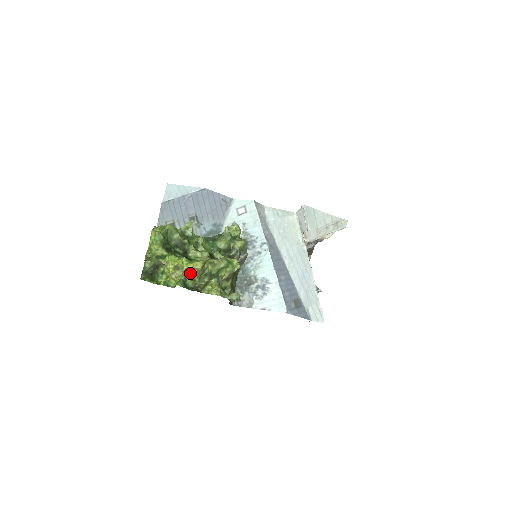
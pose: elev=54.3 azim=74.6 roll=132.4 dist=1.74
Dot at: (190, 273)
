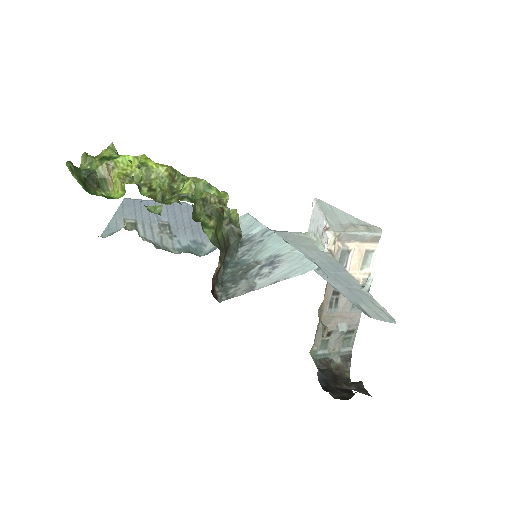
Dot at: (149, 182)
